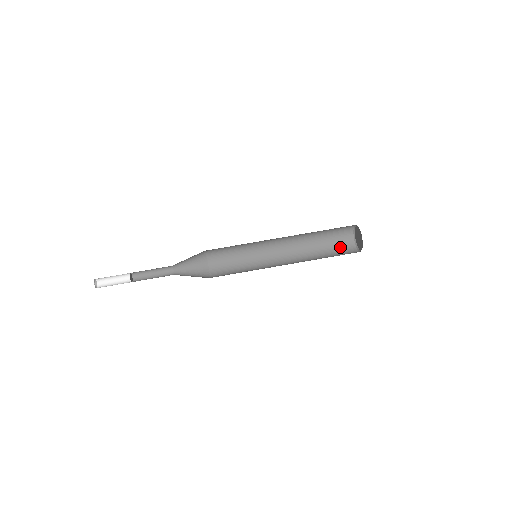
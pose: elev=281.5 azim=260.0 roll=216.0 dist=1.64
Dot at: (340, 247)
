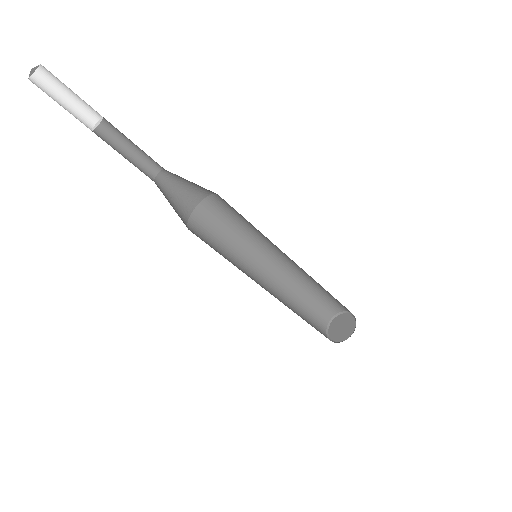
Dot at: (319, 311)
